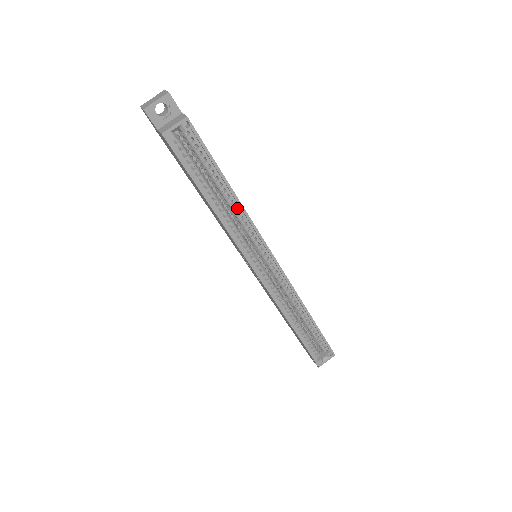
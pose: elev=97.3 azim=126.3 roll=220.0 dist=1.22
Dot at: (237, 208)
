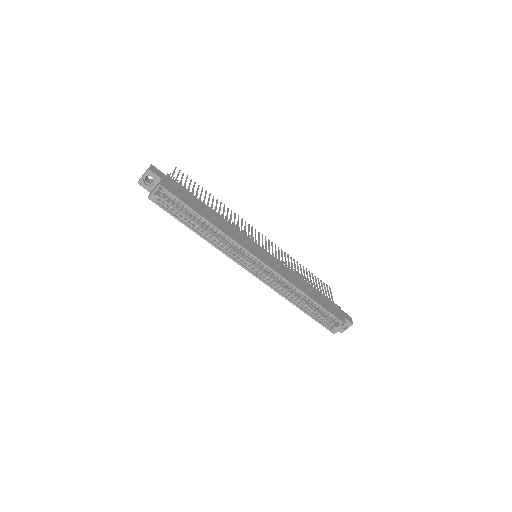
Dot at: (218, 231)
